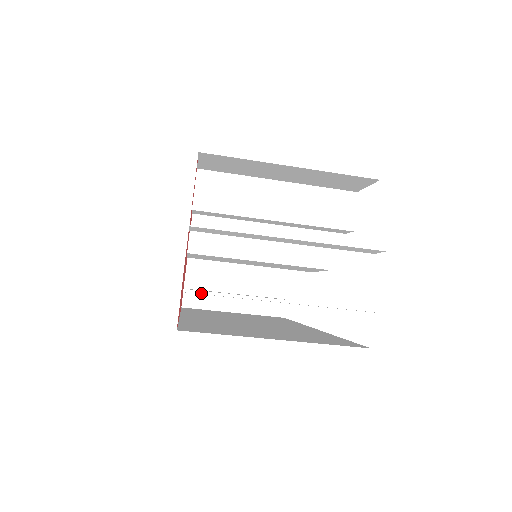
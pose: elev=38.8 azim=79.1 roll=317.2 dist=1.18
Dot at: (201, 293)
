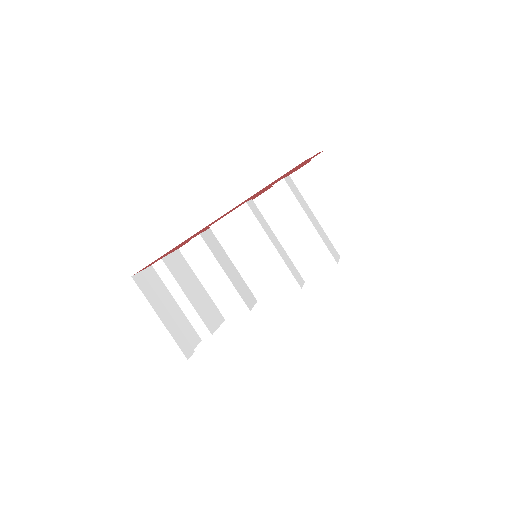
Dot at: (149, 285)
